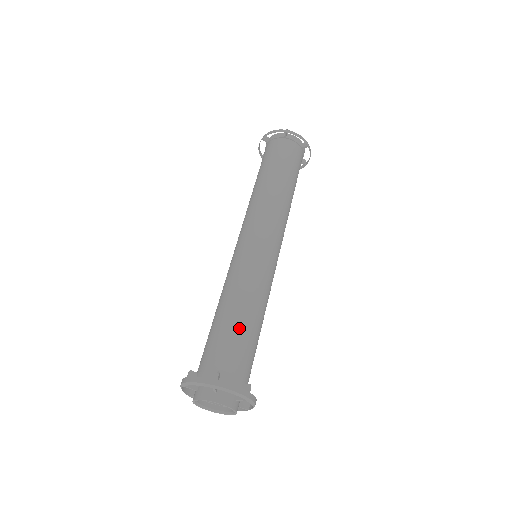
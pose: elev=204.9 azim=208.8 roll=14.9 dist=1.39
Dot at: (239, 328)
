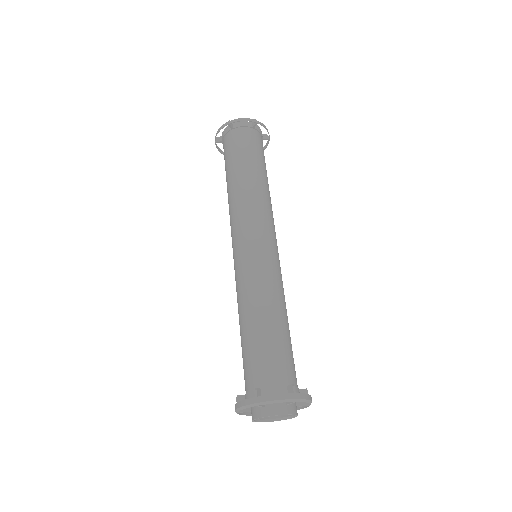
Dot at: (285, 336)
